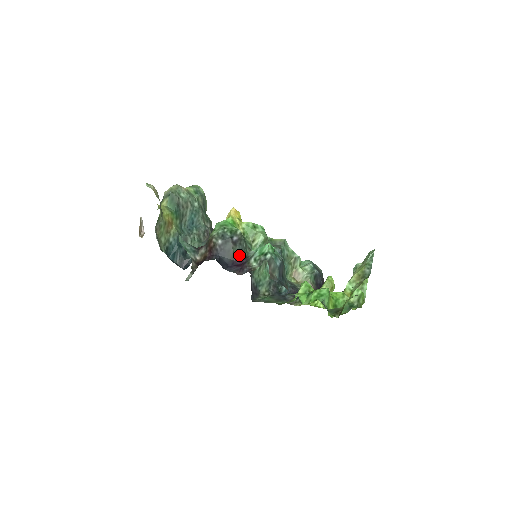
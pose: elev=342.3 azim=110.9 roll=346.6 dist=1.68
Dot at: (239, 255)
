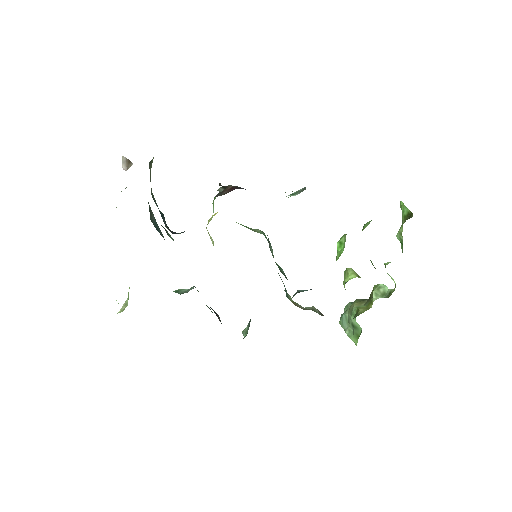
Dot at: occluded
